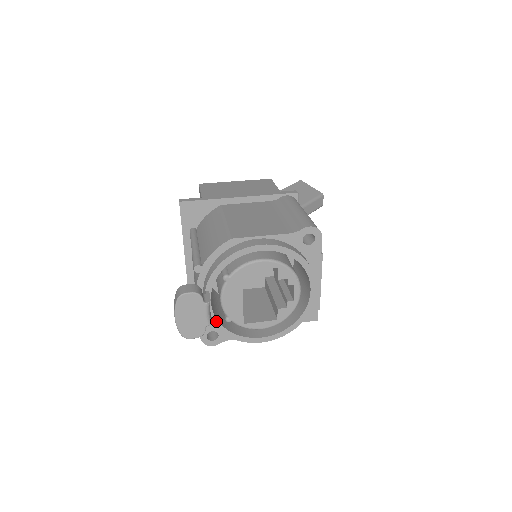
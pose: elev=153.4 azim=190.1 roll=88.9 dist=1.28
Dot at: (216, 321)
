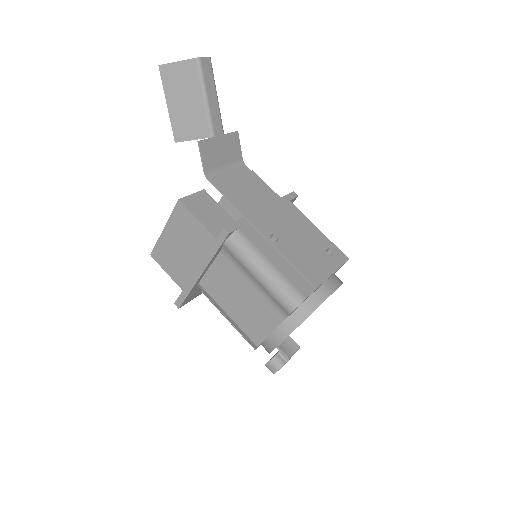
Dot at: occluded
